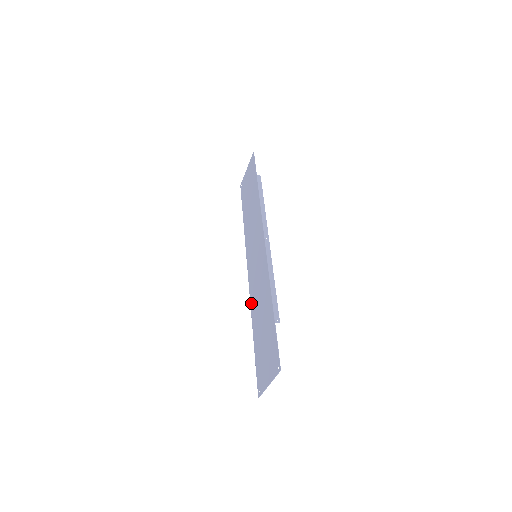
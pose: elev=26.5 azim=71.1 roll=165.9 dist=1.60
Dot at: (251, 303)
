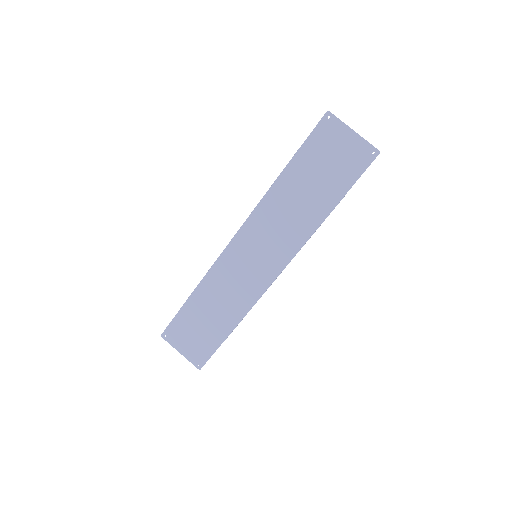
Dot at: (212, 272)
